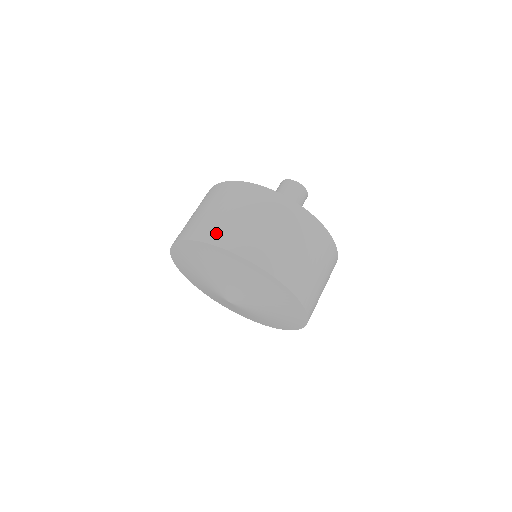
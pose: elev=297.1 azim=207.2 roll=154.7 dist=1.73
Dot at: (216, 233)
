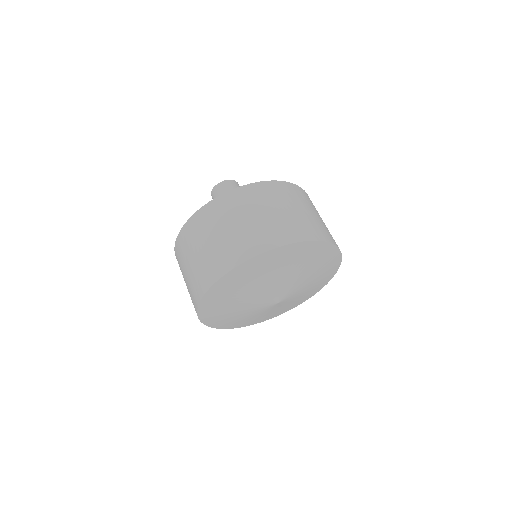
Dot at: (296, 231)
